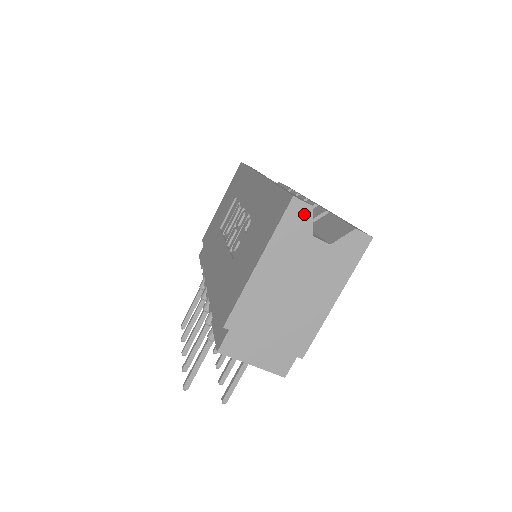
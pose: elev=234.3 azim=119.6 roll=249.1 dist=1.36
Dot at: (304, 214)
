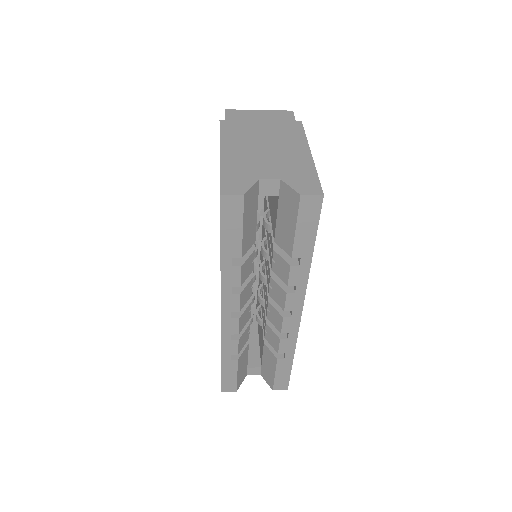
Dot at: occluded
